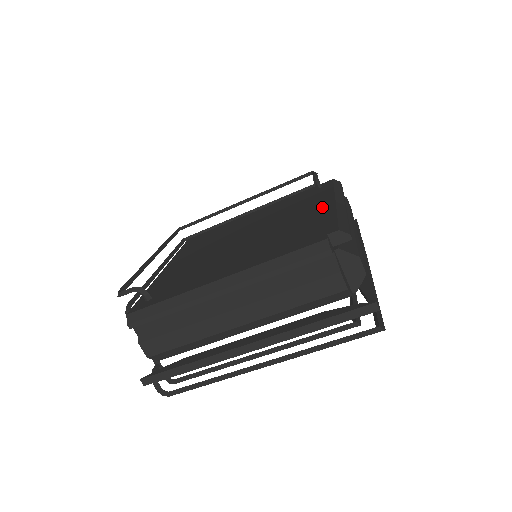
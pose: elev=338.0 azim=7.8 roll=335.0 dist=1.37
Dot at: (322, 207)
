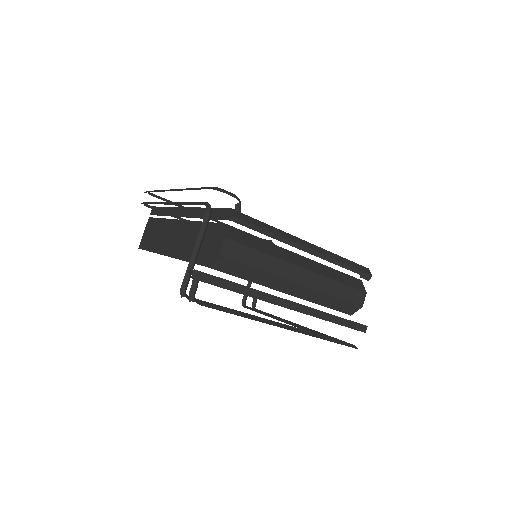
Dot at: occluded
